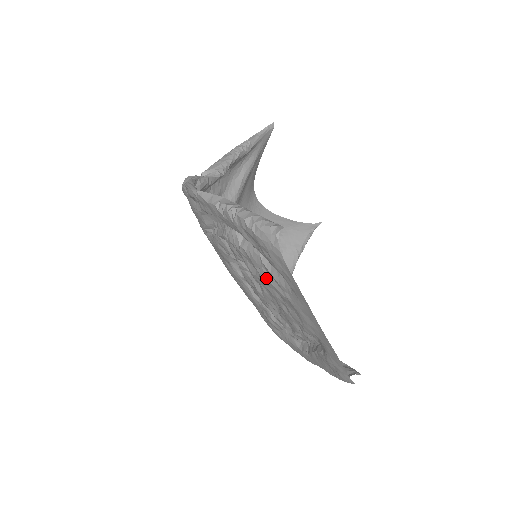
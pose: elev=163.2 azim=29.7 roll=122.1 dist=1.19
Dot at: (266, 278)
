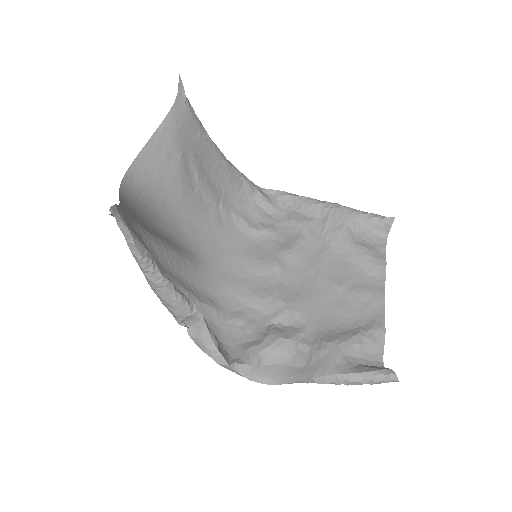
Dot at: (346, 322)
